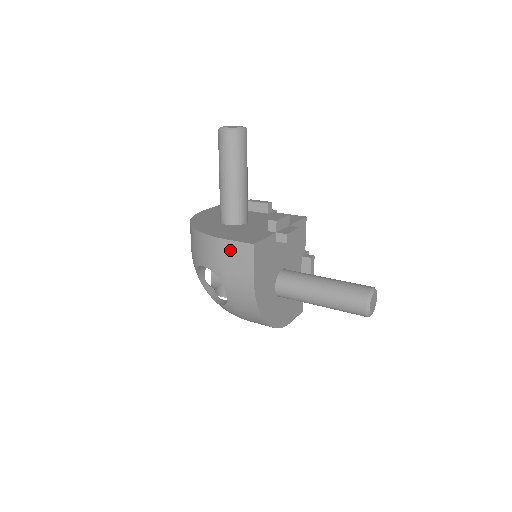
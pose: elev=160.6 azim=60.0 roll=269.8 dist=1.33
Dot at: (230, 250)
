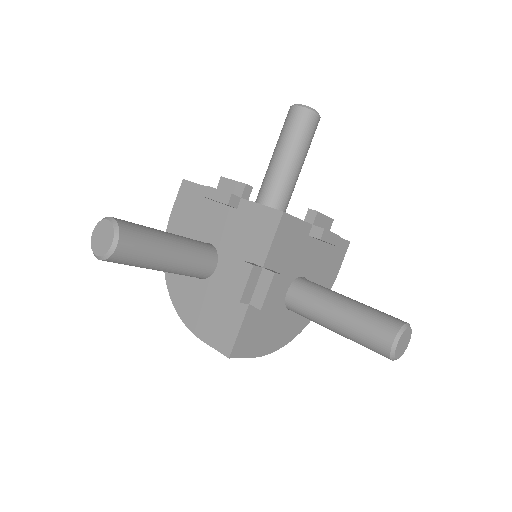
Dot at: occluded
